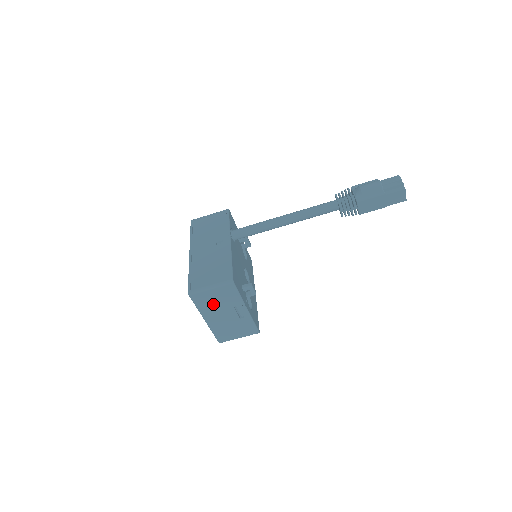
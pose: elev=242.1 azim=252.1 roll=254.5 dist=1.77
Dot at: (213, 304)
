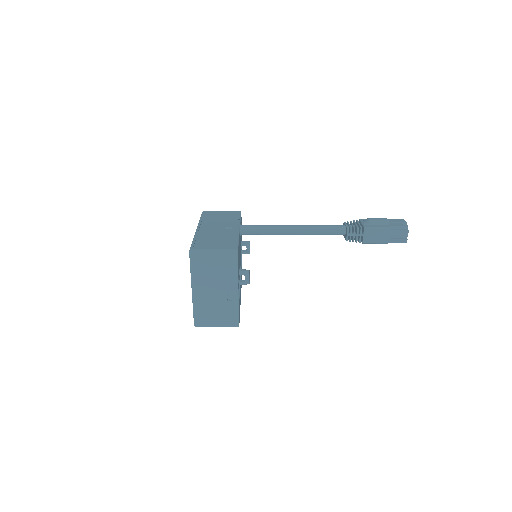
Dot at: (208, 272)
